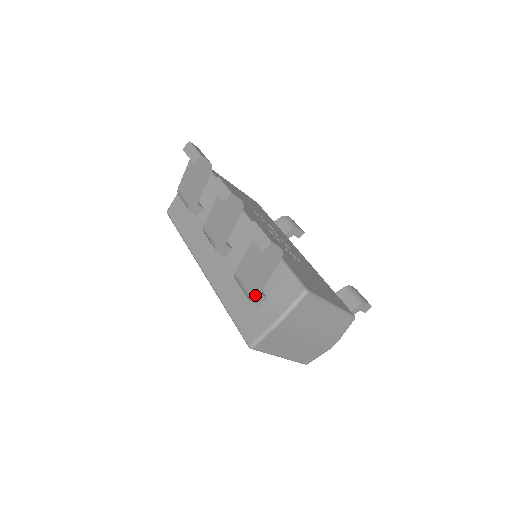
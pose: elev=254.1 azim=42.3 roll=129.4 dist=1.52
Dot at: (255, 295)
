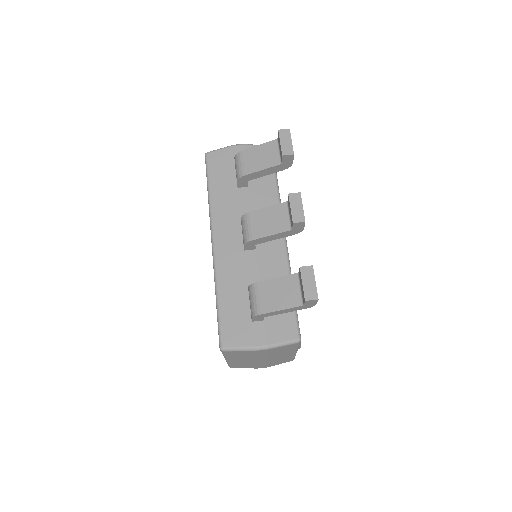
Dot at: (261, 316)
